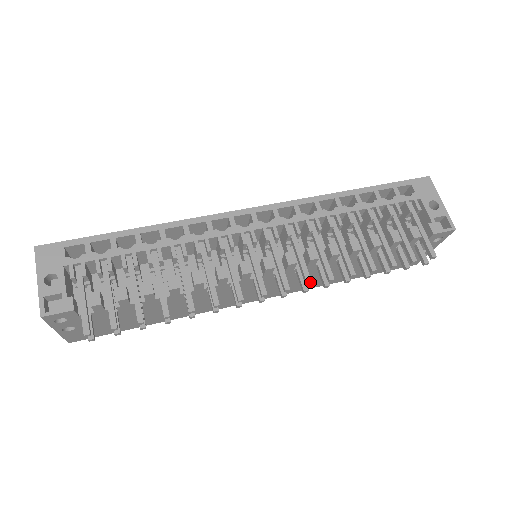
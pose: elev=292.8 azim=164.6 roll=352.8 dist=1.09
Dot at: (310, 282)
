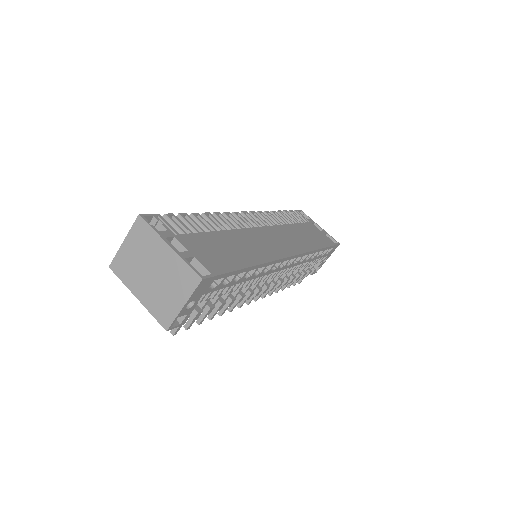
Dot at: occluded
